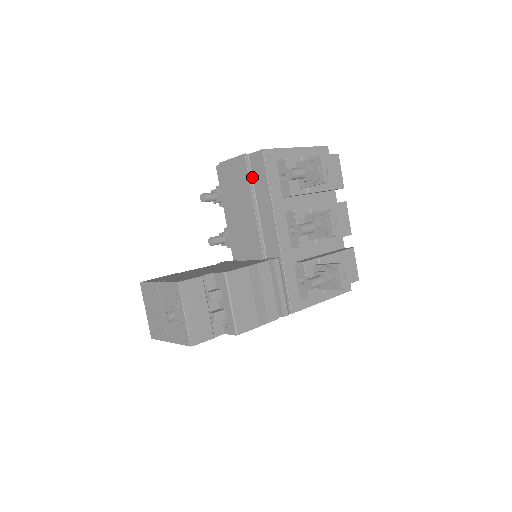
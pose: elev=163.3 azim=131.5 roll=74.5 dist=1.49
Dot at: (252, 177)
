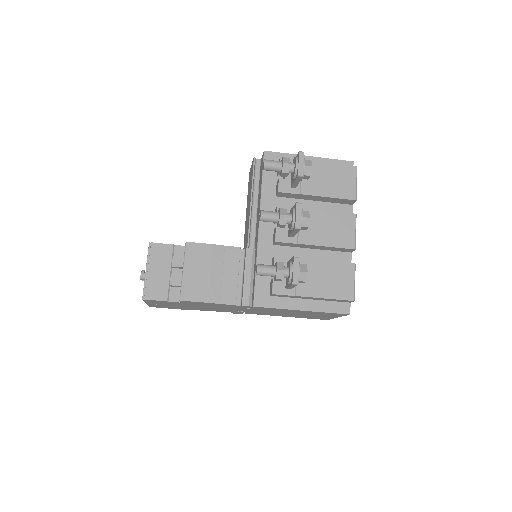
Dot at: (259, 179)
